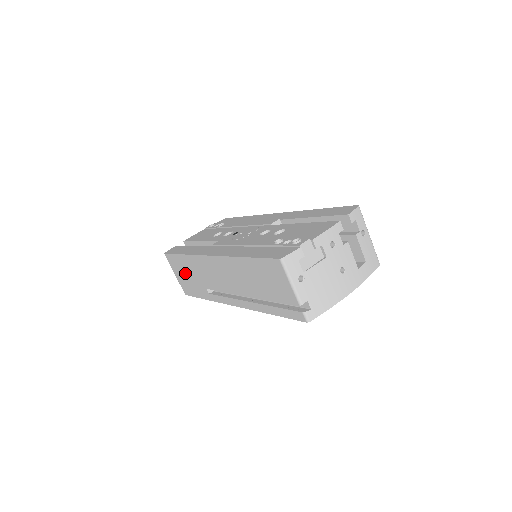
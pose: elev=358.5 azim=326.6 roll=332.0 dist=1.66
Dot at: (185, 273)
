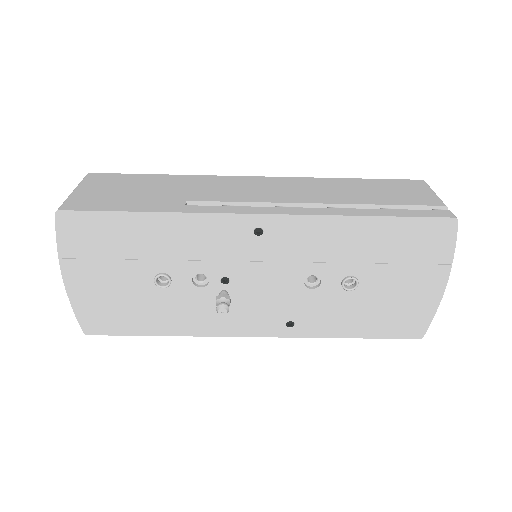
Dot at: (131, 188)
